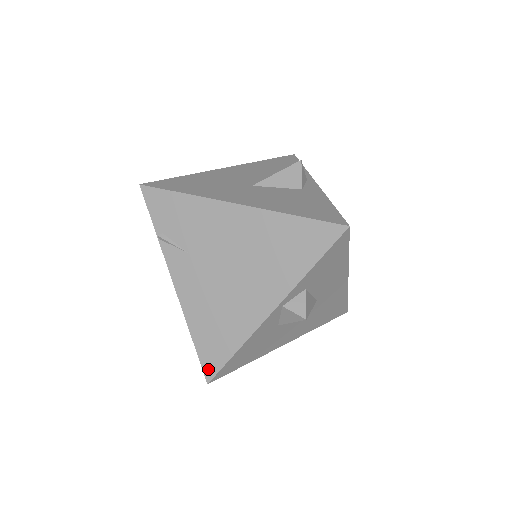
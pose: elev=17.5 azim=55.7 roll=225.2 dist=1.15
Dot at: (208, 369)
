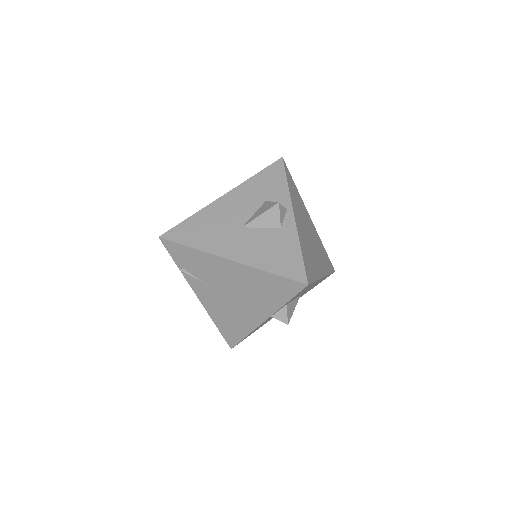
Dot at: (230, 342)
